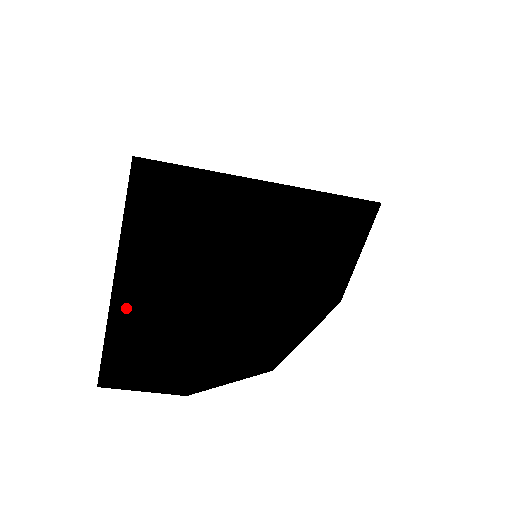
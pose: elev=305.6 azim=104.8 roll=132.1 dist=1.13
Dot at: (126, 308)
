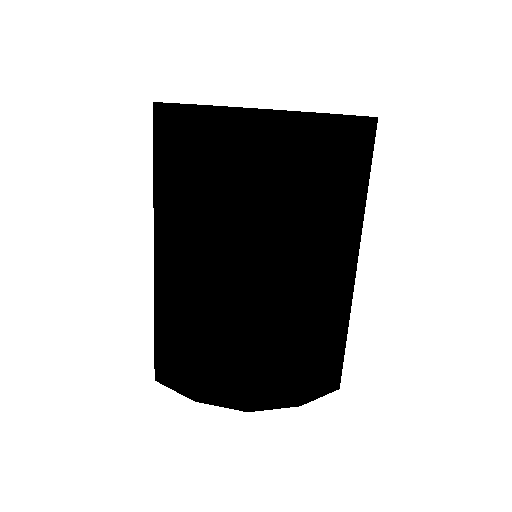
Dot at: occluded
